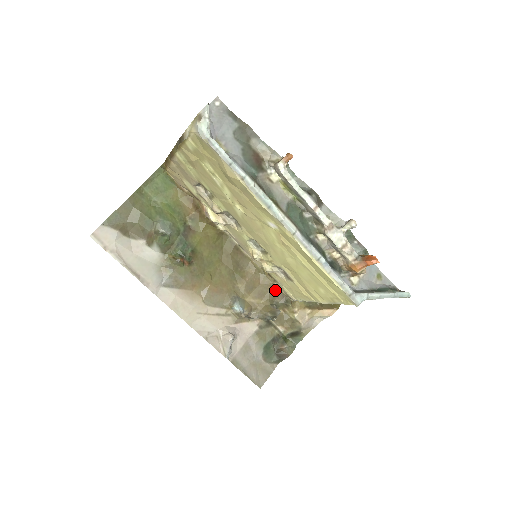
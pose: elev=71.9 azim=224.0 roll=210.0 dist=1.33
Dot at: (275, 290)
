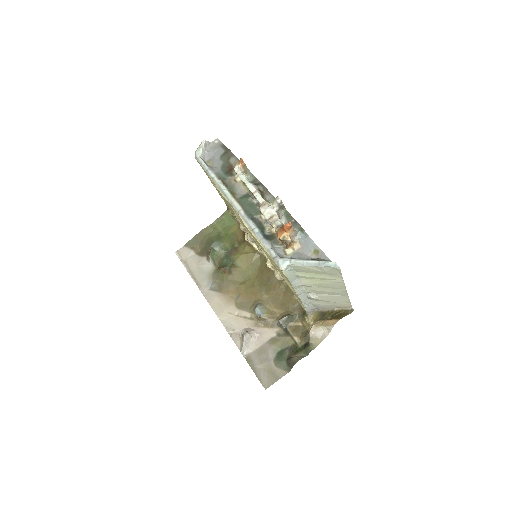
Dot at: (296, 303)
